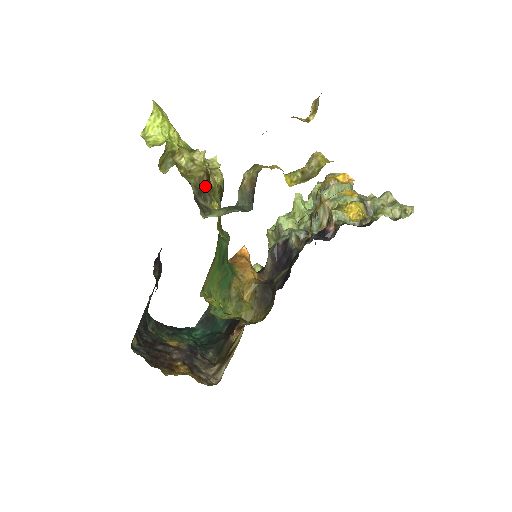
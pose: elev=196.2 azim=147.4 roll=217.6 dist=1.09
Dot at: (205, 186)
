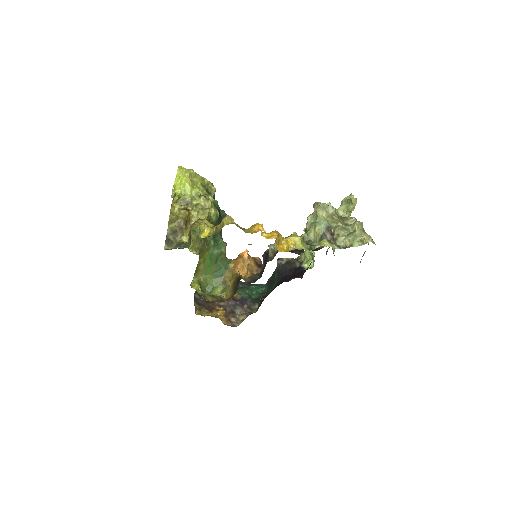
Dot at: (182, 227)
